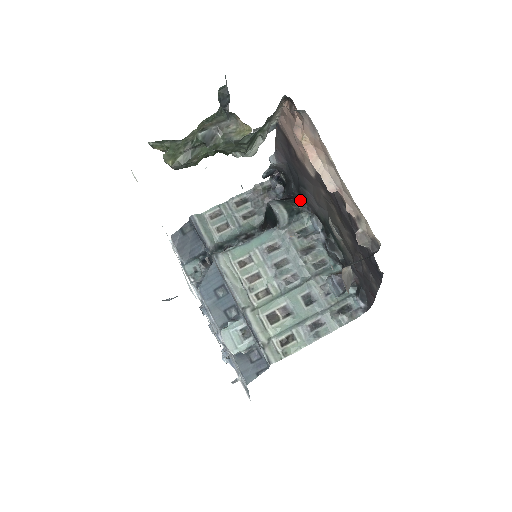
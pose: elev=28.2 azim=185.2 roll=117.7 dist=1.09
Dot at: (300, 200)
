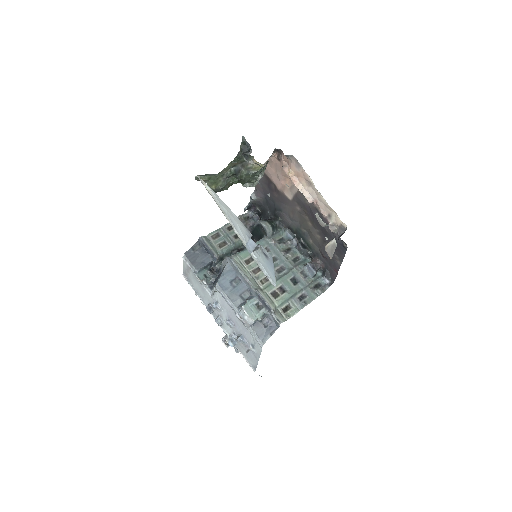
Dot at: (276, 220)
